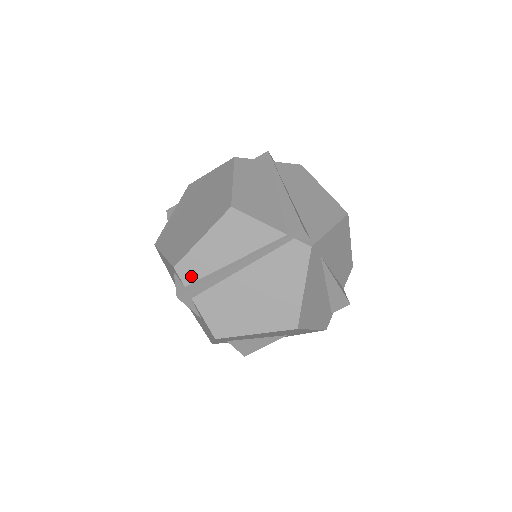
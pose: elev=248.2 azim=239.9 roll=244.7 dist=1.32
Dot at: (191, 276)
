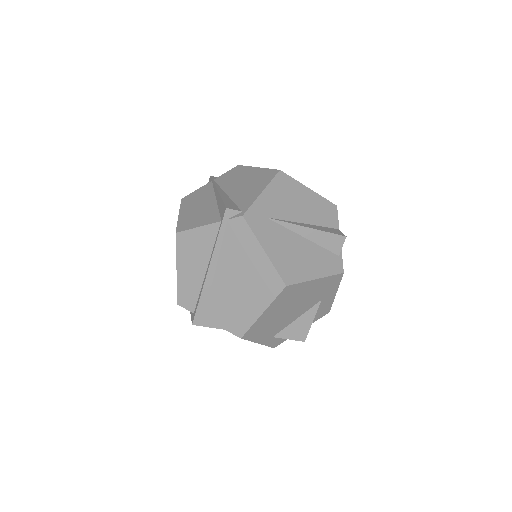
Dot at: (191, 302)
